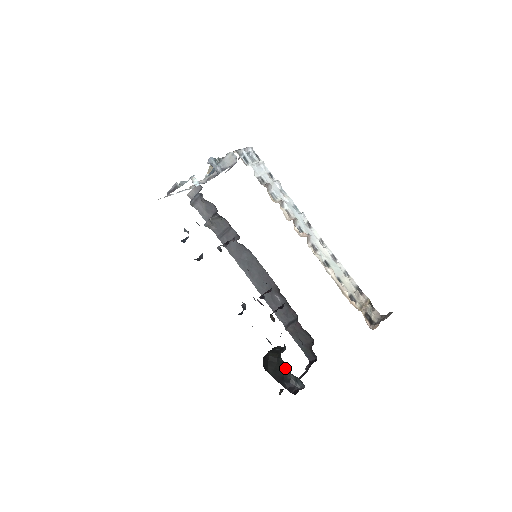
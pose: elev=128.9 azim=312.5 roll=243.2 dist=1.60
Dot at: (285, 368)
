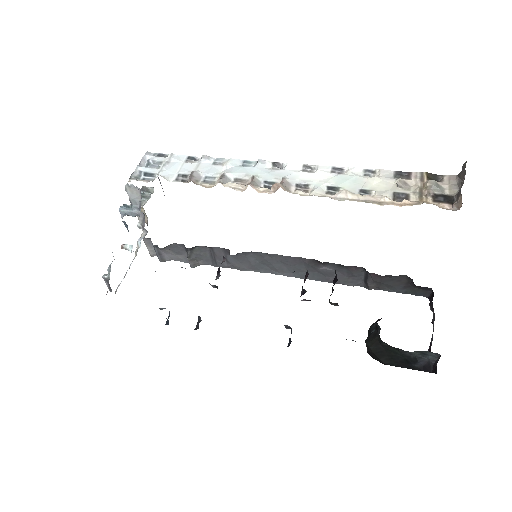
Dot at: (397, 350)
